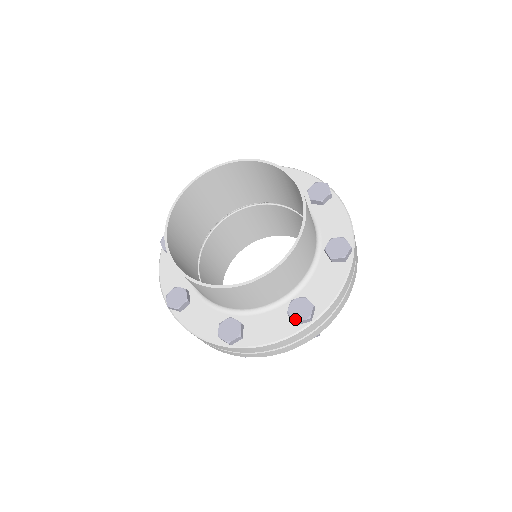
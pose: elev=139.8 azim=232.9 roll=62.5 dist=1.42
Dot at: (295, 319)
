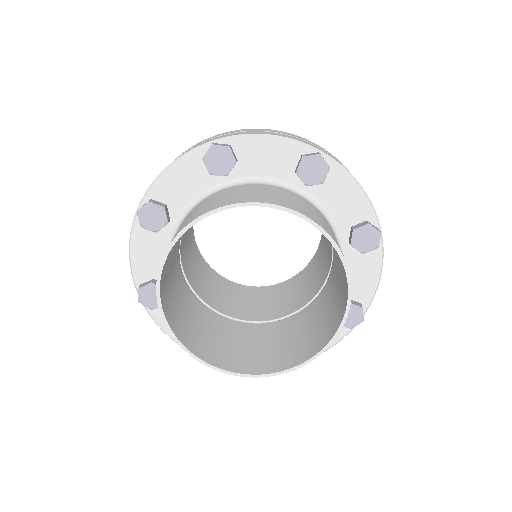
Dot at: (349, 327)
